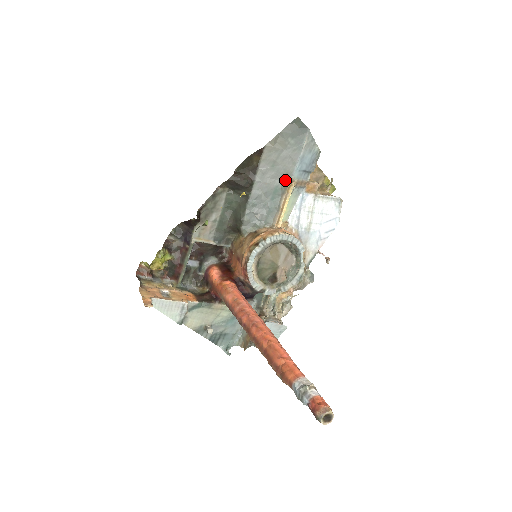
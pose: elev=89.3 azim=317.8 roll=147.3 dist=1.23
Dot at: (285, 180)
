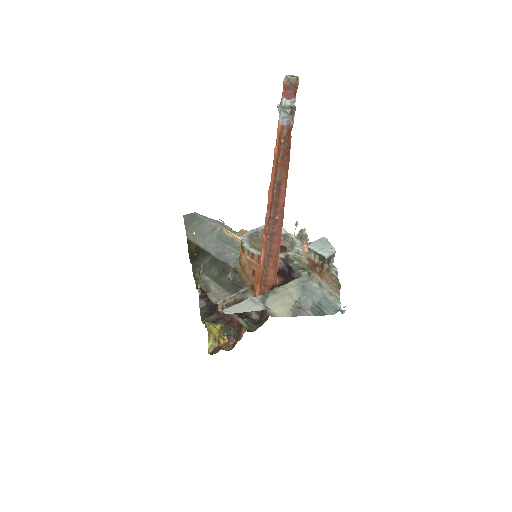
Dot at: (217, 232)
